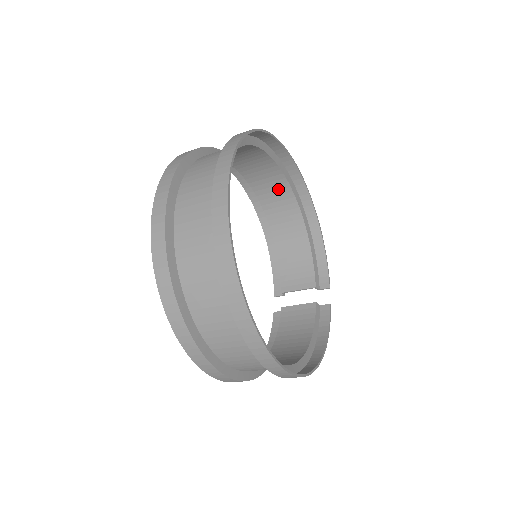
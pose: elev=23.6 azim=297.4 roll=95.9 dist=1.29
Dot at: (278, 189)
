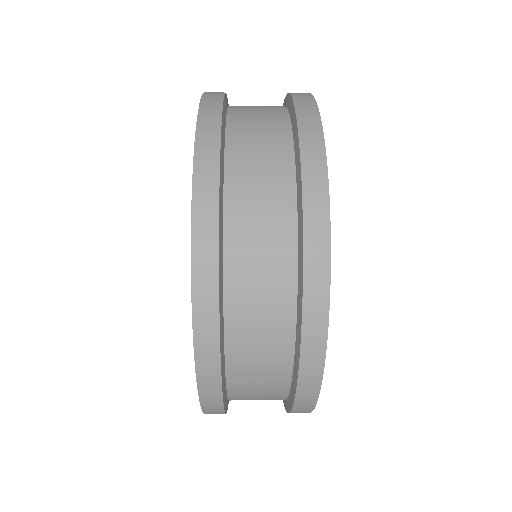
Dot at: occluded
